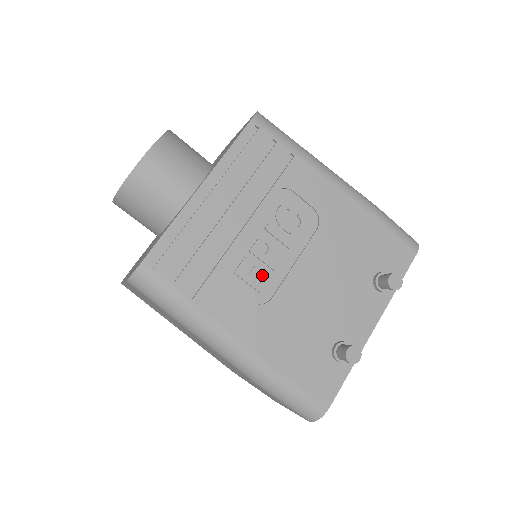
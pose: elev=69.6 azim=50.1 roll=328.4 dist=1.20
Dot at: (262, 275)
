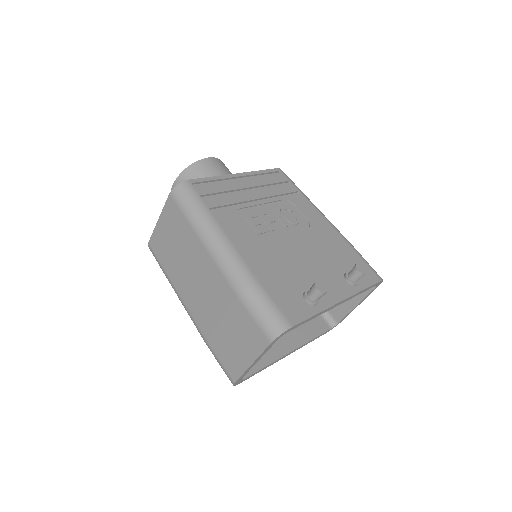
Dot at: (262, 228)
